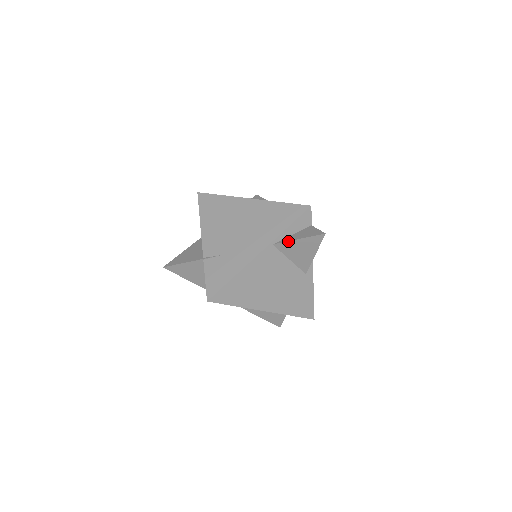
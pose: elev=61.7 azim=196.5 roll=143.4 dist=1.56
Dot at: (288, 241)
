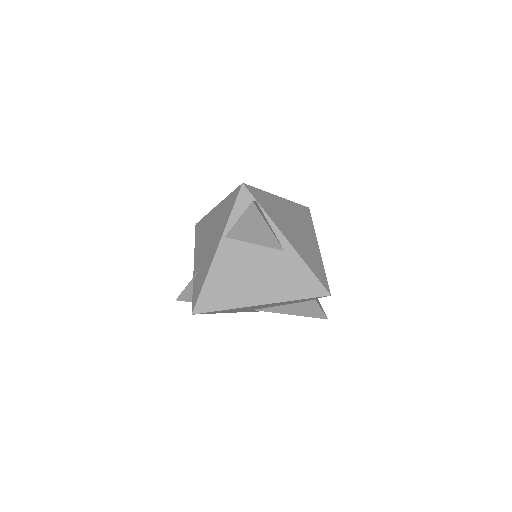
Dot at: (233, 227)
